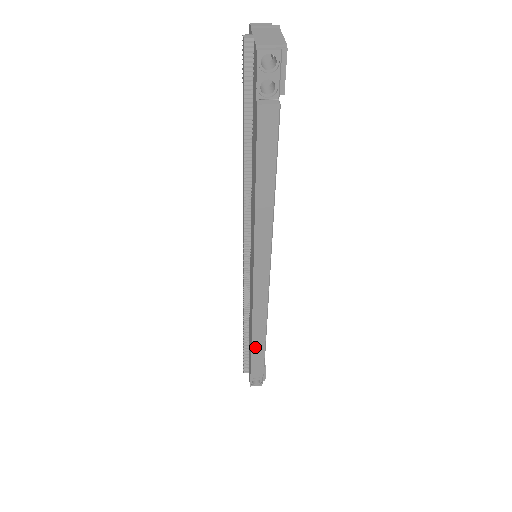
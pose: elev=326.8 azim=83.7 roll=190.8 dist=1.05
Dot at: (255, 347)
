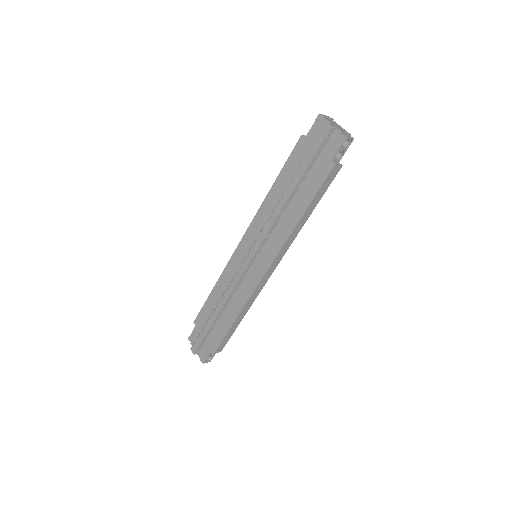
Dot at: (233, 326)
